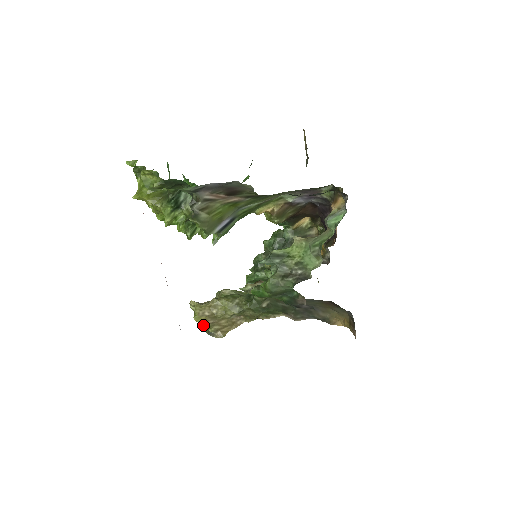
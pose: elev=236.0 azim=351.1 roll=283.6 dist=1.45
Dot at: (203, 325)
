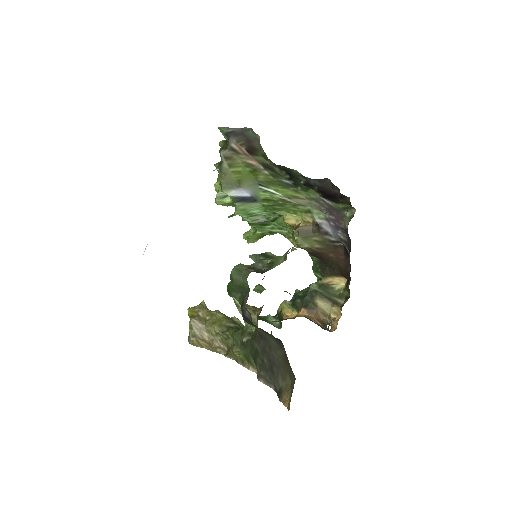
Dot at: occluded
